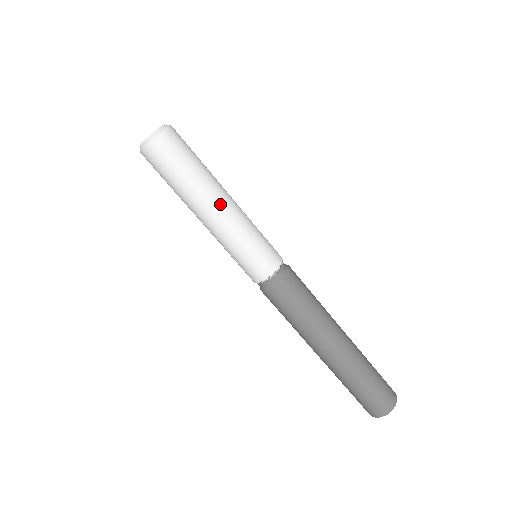
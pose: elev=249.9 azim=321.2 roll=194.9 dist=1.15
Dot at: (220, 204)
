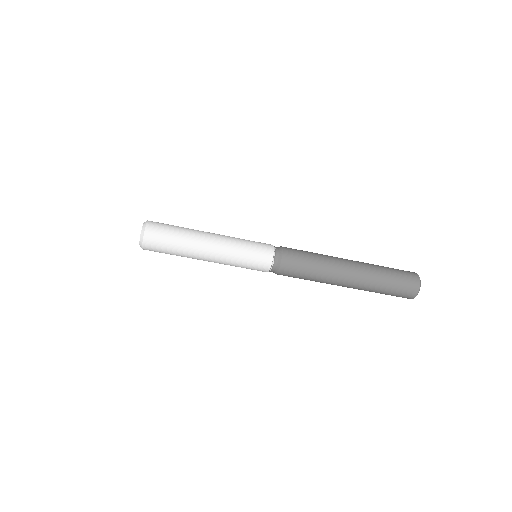
Dot at: (208, 247)
